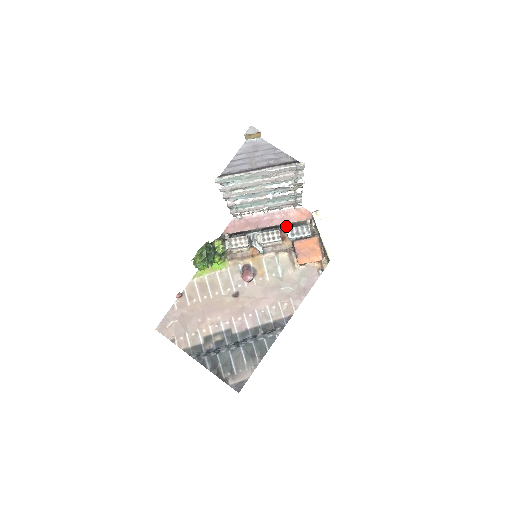
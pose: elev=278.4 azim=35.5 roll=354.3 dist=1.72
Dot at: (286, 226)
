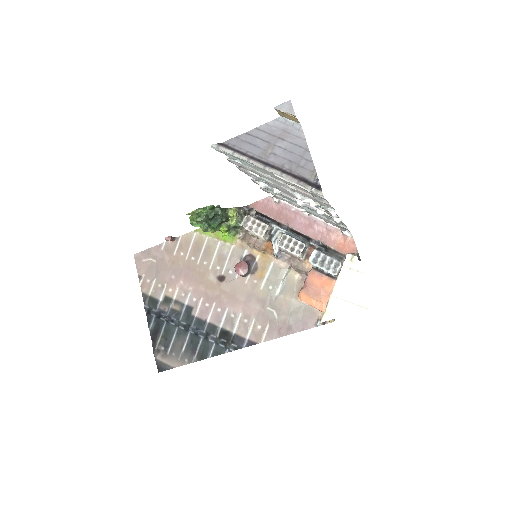
Dot at: (319, 245)
